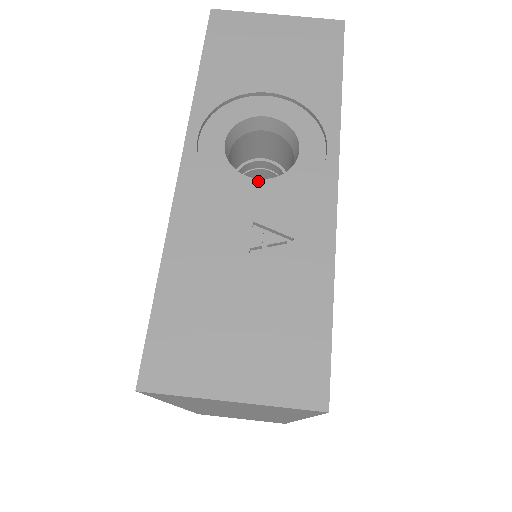
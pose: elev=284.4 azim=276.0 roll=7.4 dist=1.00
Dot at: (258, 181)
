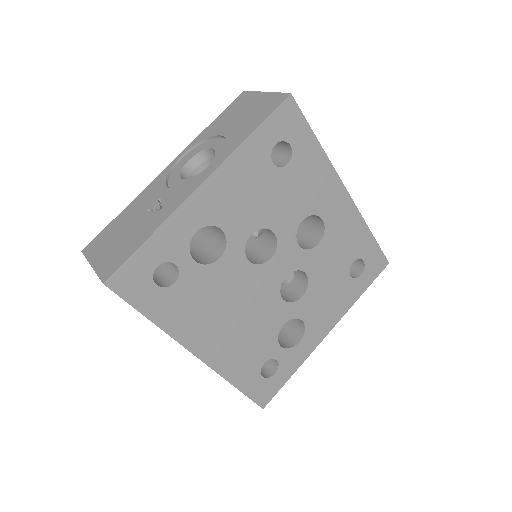
Dot at: (181, 180)
